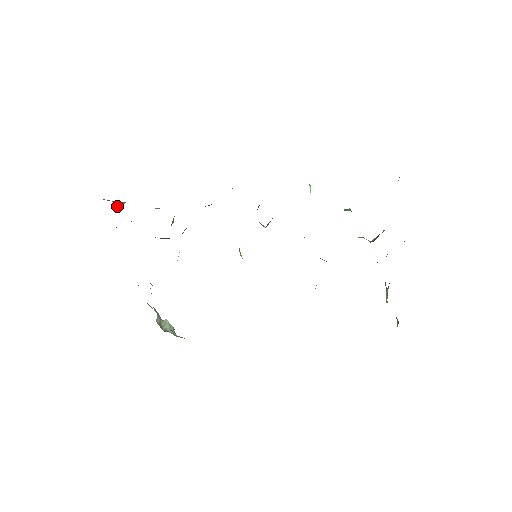
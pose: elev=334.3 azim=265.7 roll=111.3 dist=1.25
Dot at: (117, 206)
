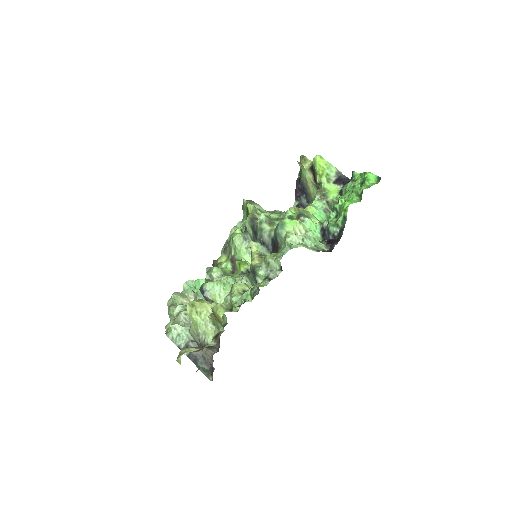
Dot at: occluded
